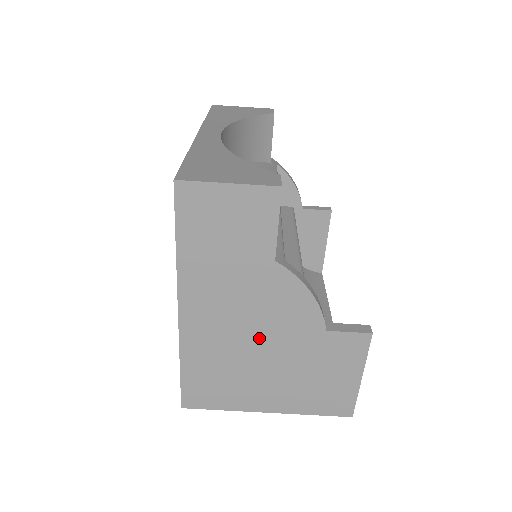
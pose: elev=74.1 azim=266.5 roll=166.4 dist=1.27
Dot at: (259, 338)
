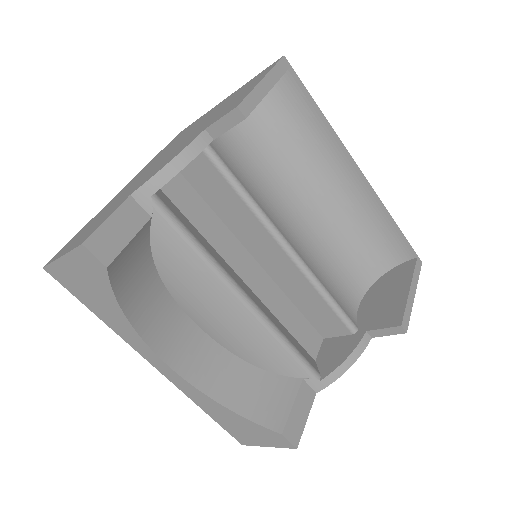
Dot at: occluded
